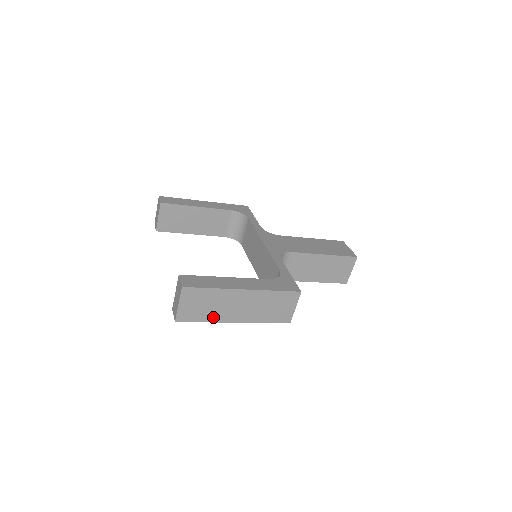
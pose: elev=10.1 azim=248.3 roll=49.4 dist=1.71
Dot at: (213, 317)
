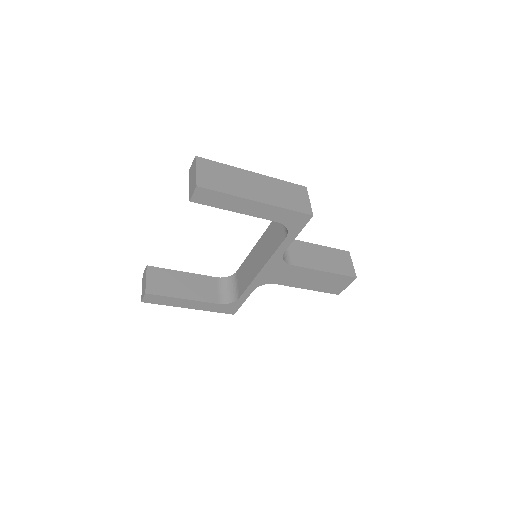
Dot at: (234, 191)
